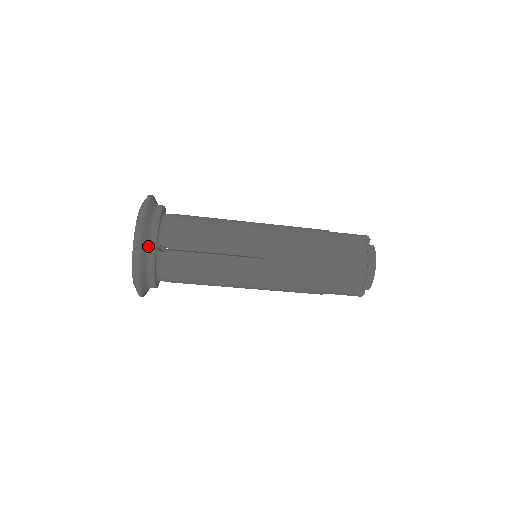
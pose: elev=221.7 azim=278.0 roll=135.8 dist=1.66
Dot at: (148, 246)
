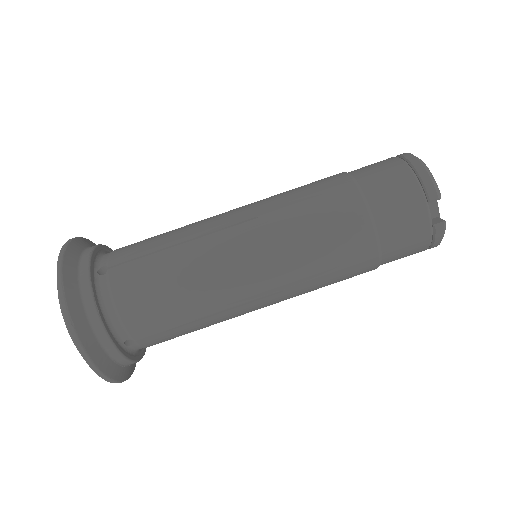
Dot at: (78, 268)
